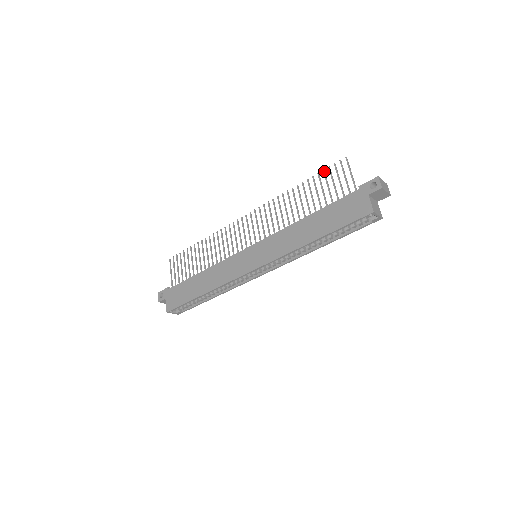
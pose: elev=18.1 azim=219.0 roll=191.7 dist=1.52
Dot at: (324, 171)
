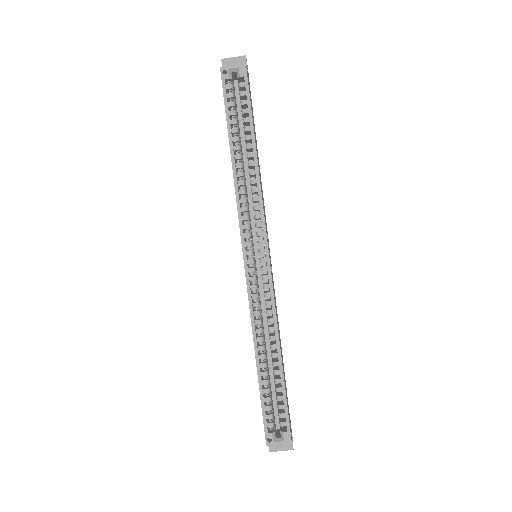
Dot at: occluded
